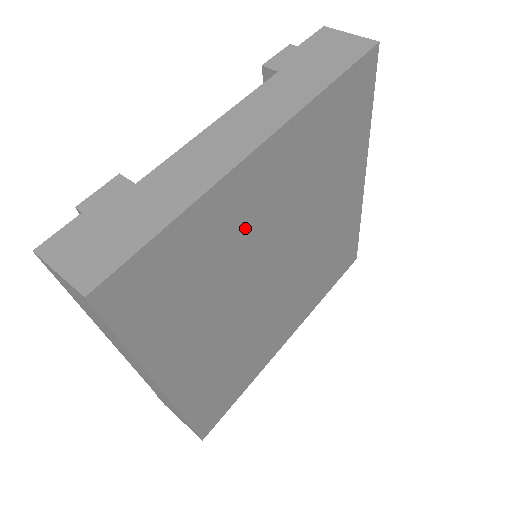
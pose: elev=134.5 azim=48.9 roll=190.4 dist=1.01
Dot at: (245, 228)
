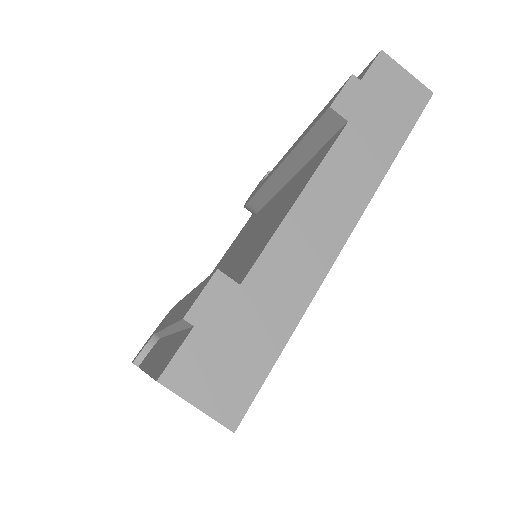
Dot at: occluded
